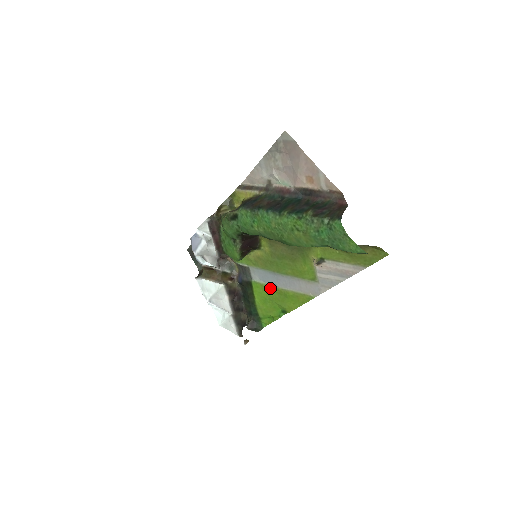
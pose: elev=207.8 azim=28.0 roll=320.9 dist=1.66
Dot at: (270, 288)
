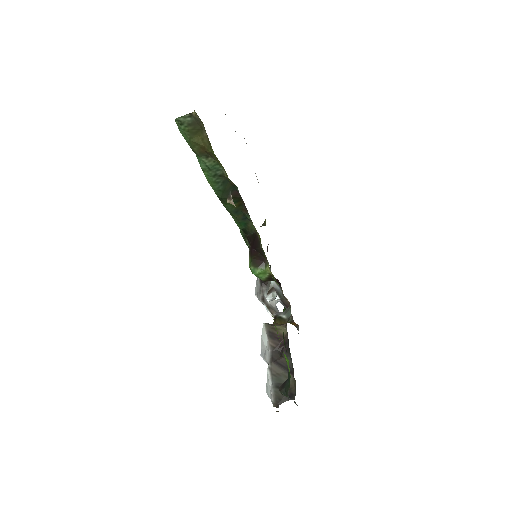
Dot at: occluded
